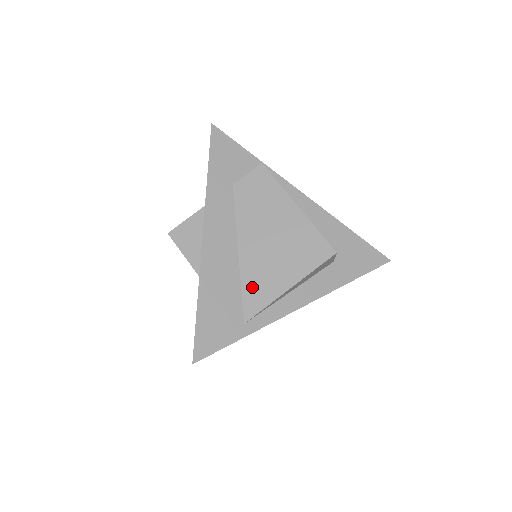
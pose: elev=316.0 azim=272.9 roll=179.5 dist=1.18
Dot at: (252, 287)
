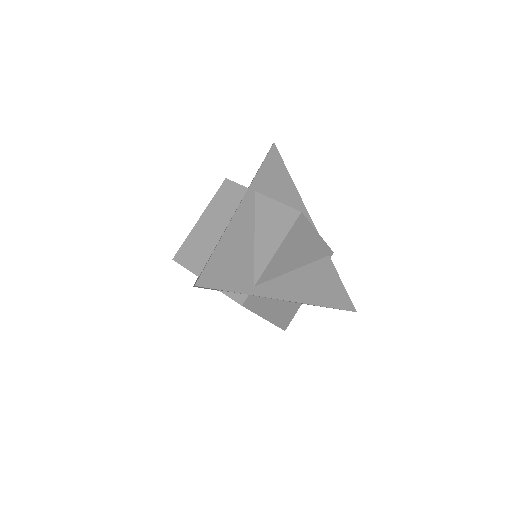
Dot at: occluded
